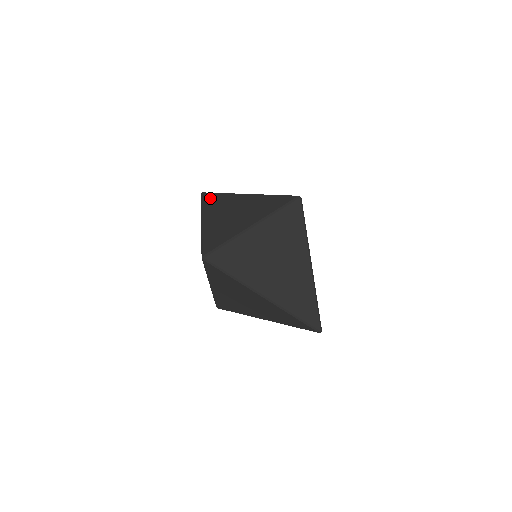
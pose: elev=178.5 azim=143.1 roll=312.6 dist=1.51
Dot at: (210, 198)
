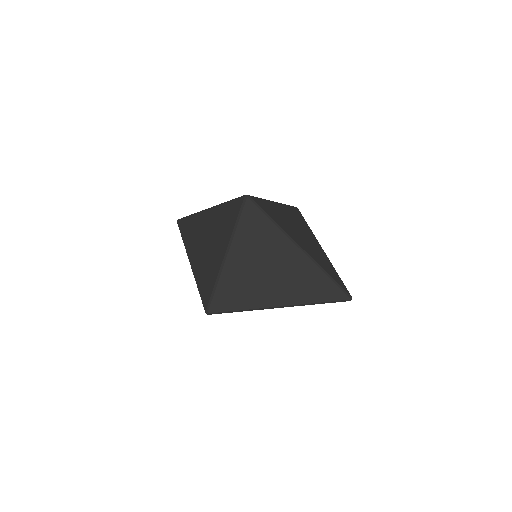
Dot at: occluded
